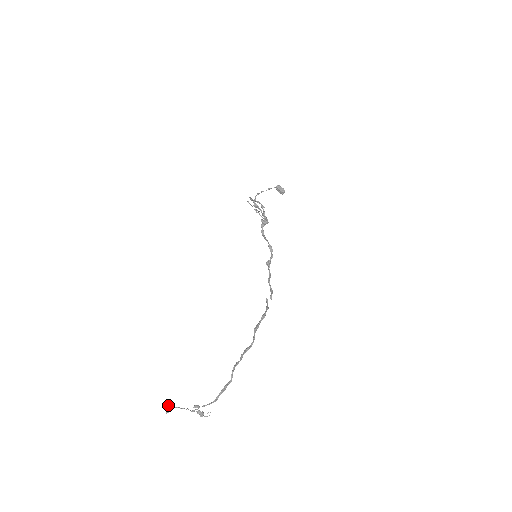
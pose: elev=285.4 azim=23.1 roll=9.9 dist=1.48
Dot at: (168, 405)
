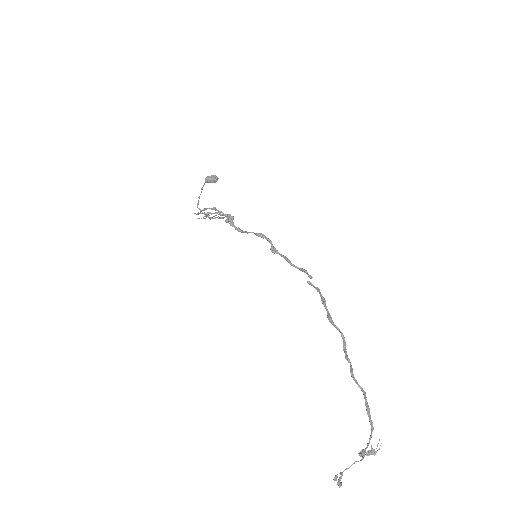
Dot at: (334, 478)
